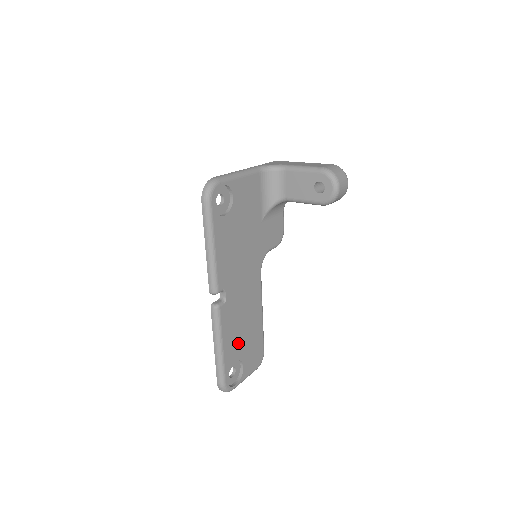
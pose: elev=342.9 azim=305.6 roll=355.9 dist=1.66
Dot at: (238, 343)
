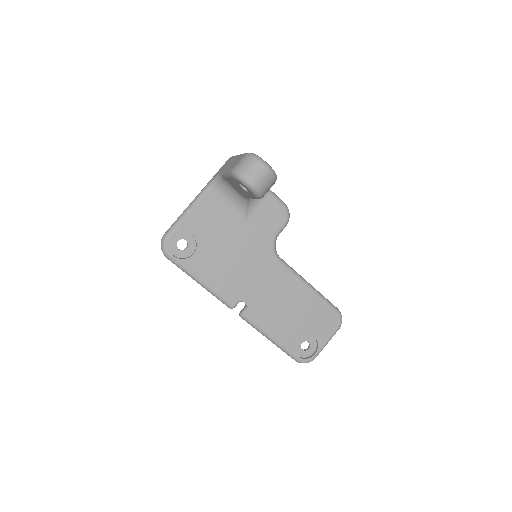
Dot at: (292, 325)
